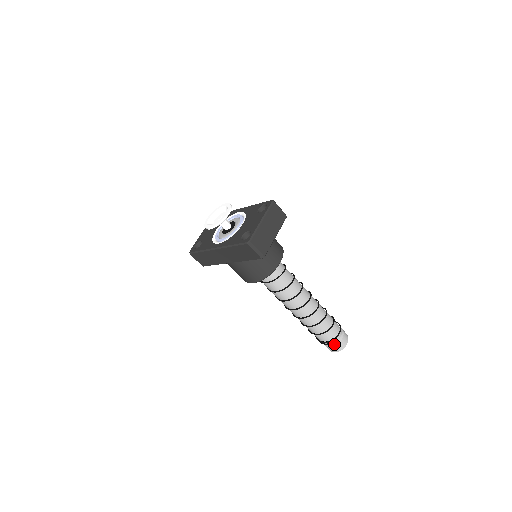
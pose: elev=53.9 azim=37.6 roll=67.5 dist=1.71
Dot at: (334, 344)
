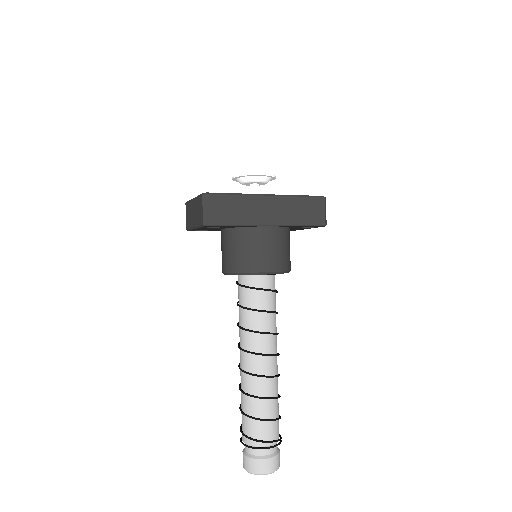
Dot at: (275, 452)
